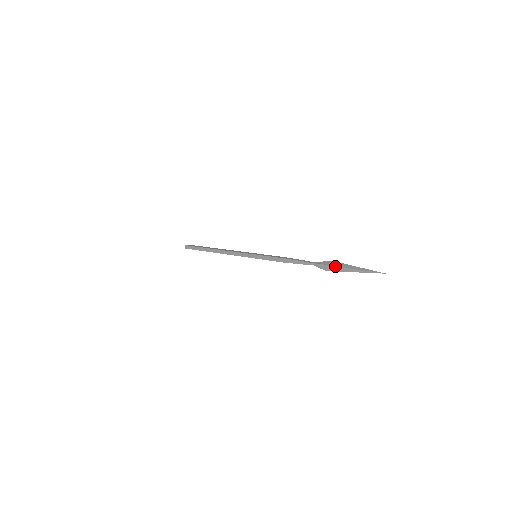
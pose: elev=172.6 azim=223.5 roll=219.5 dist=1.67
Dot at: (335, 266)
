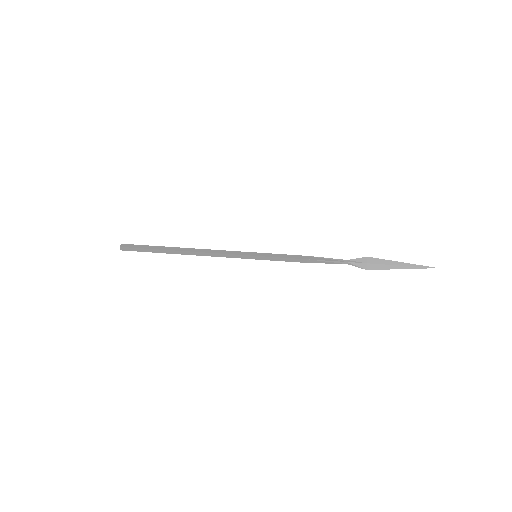
Dot at: (377, 264)
